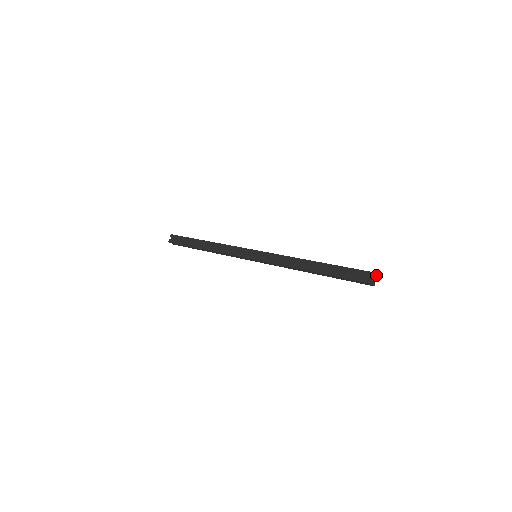
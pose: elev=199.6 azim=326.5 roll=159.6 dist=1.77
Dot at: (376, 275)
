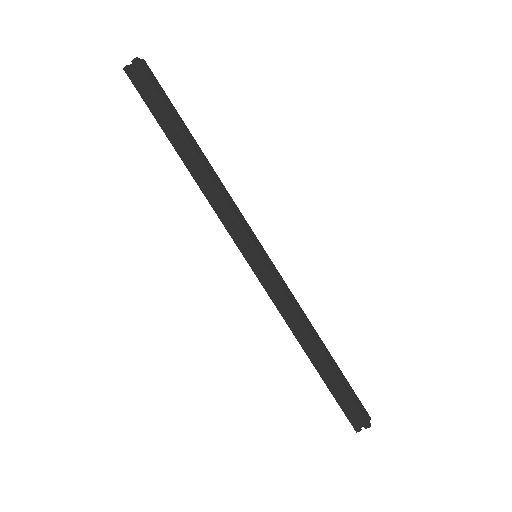
Dot at: (369, 417)
